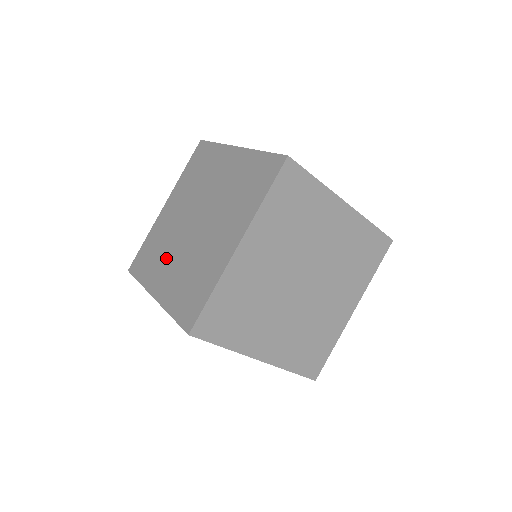
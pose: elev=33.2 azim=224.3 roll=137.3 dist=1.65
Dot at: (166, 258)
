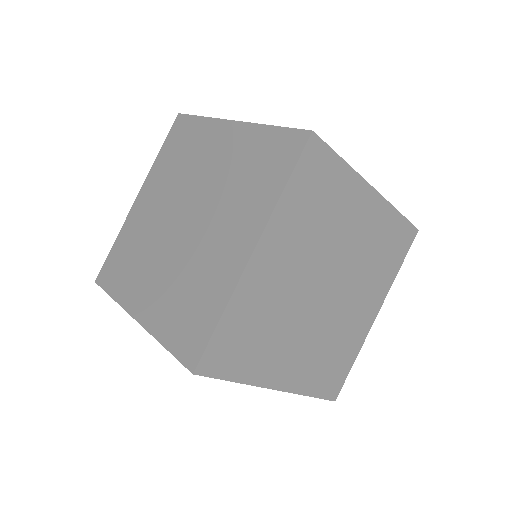
Dot at: (147, 267)
